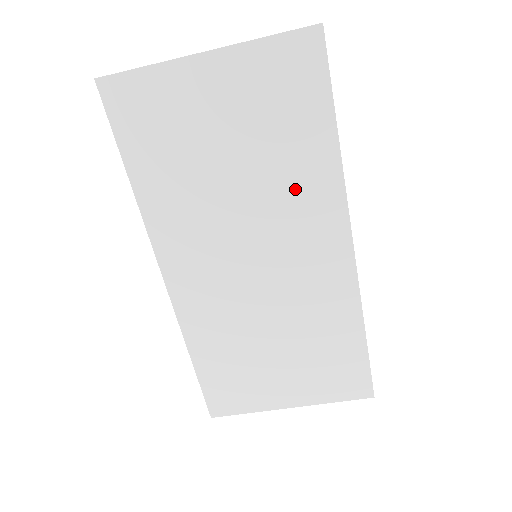
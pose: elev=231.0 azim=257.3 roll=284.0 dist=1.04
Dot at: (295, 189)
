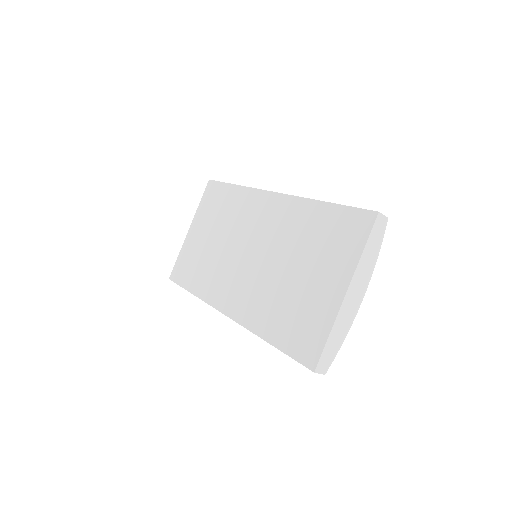
Dot at: (238, 214)
